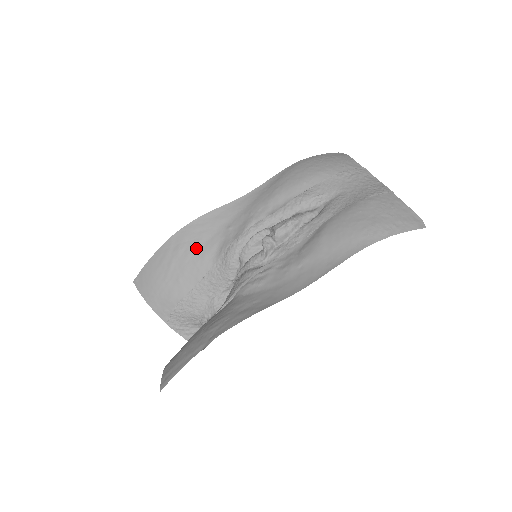
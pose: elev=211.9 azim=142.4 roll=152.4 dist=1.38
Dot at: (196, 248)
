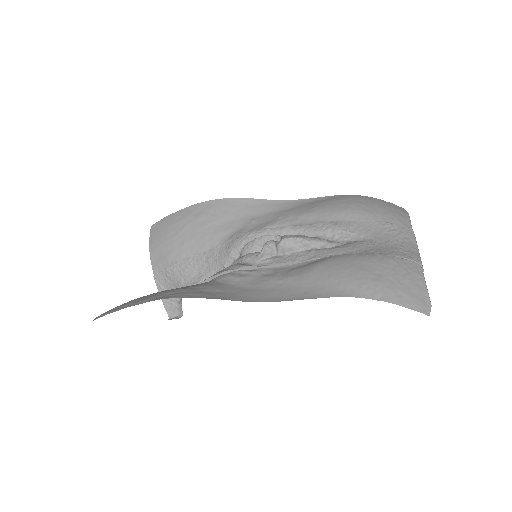
Dot at: (214, 223)
